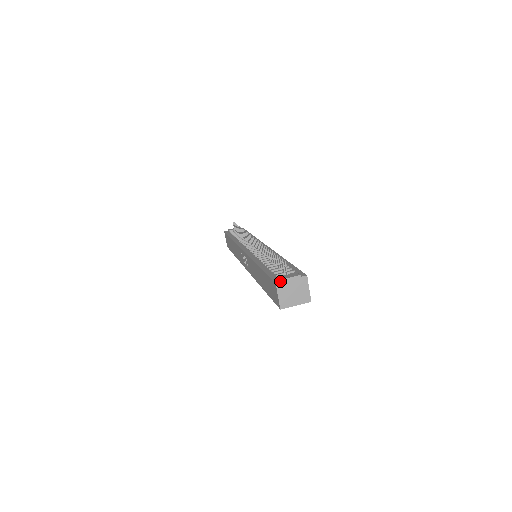
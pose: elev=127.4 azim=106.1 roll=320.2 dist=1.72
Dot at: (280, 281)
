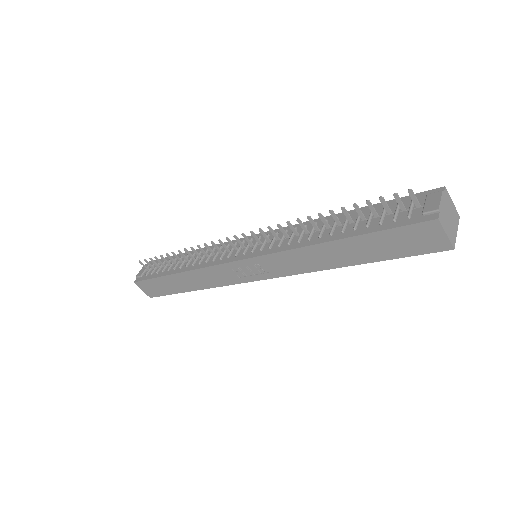
Dot at: (437, 213)
